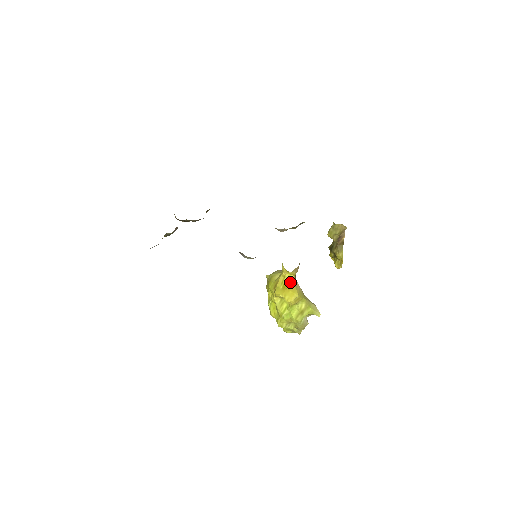
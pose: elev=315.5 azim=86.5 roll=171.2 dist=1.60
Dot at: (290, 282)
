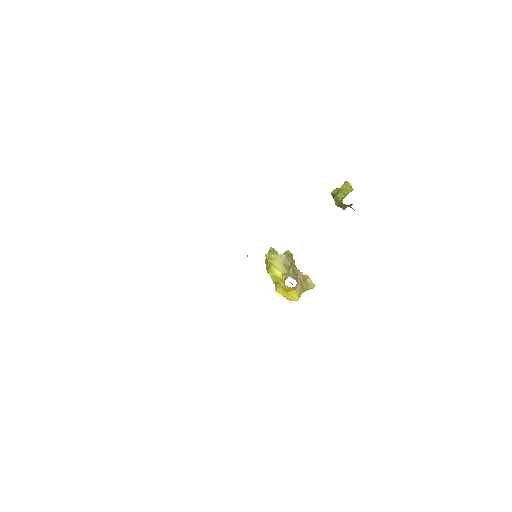
Dot at: (291, 289)
